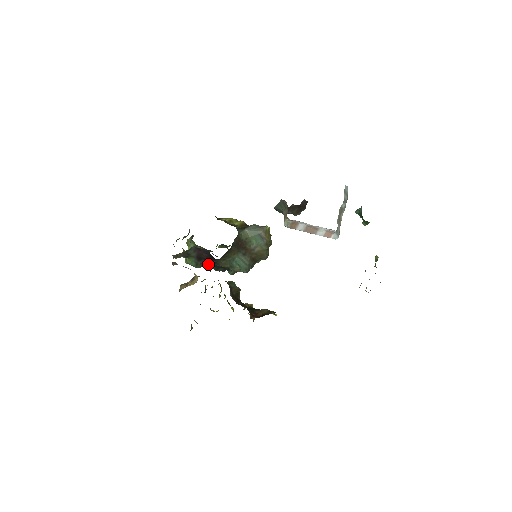
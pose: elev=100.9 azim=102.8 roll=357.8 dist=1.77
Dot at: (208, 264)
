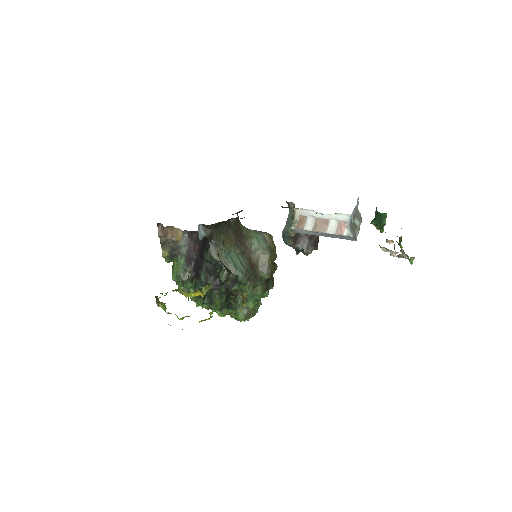
Dot at: (198, 225)
